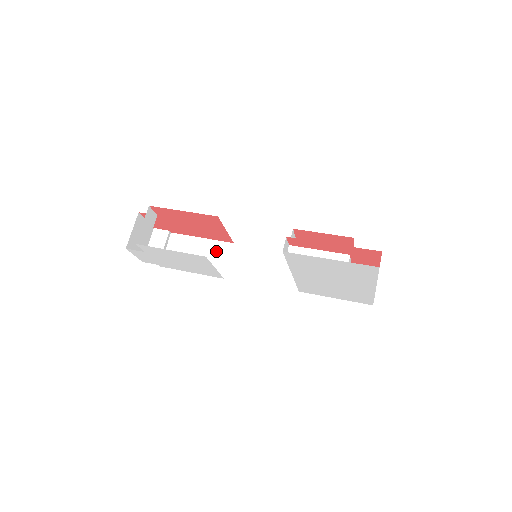
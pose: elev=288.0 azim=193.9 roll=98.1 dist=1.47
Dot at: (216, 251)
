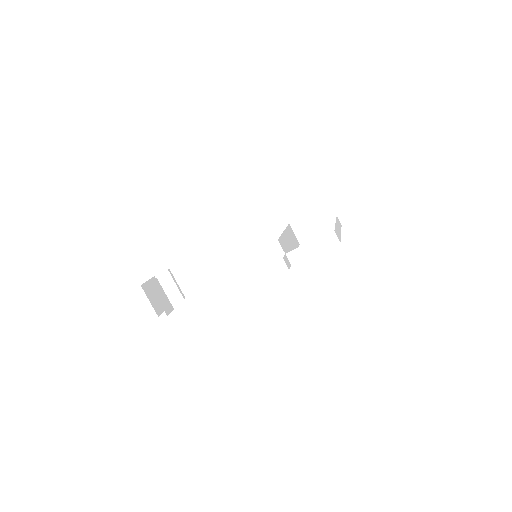
Dot at: (215, 257)
